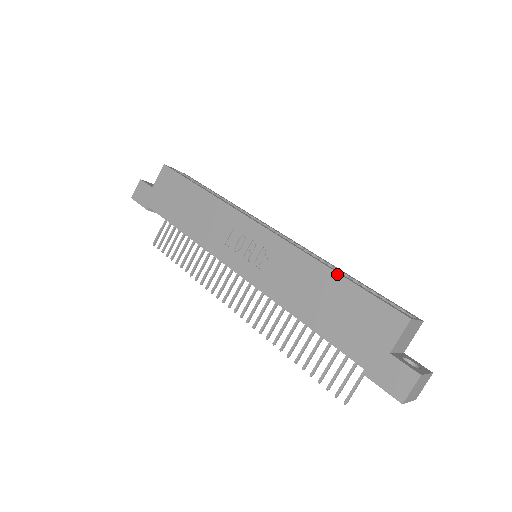
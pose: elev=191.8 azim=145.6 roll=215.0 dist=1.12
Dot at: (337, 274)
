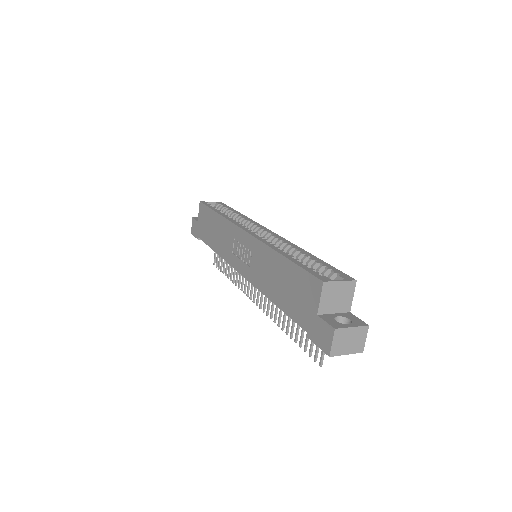
Dot at: (283, 257)
